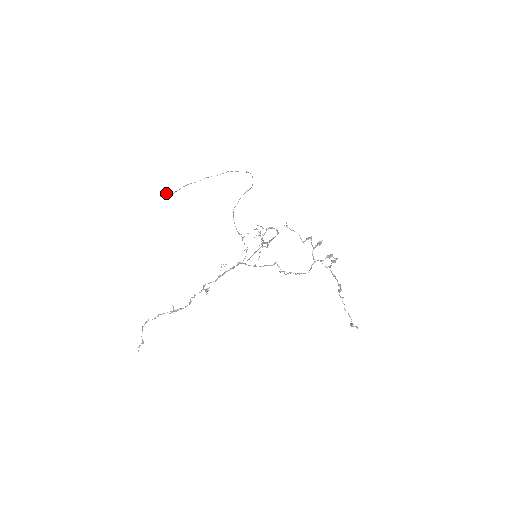
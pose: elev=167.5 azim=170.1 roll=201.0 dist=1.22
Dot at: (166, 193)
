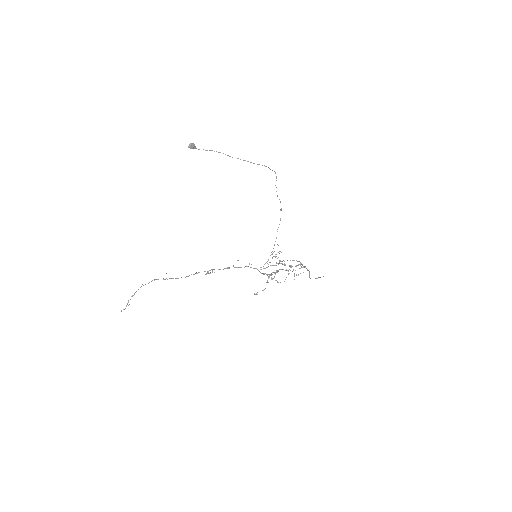
Dot at: (195, 146)
